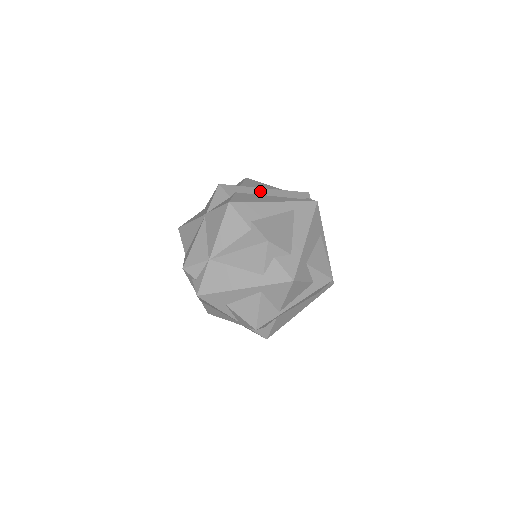
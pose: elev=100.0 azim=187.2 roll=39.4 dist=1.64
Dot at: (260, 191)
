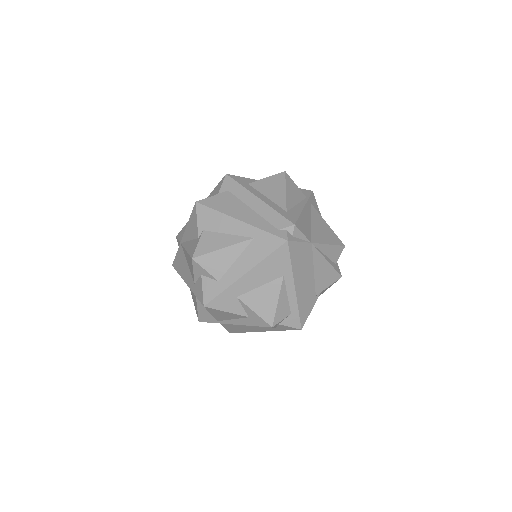
Dot at: (250, 199)
